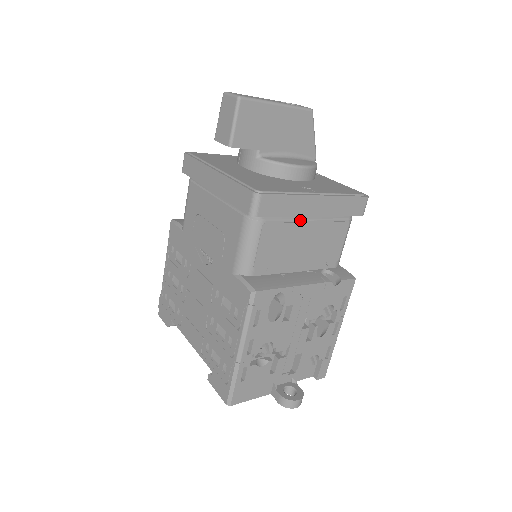
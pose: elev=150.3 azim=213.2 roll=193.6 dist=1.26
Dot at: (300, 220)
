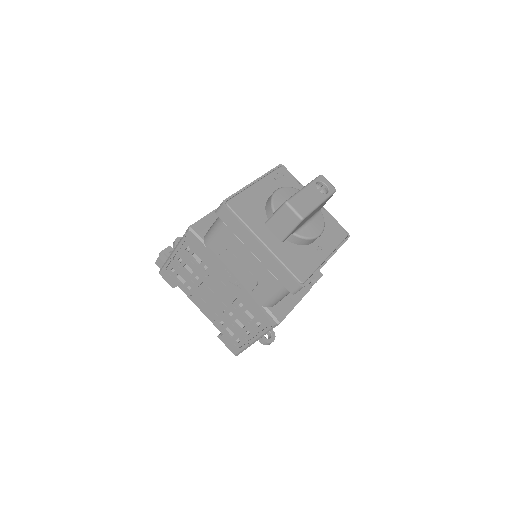
Dot at: occluded
